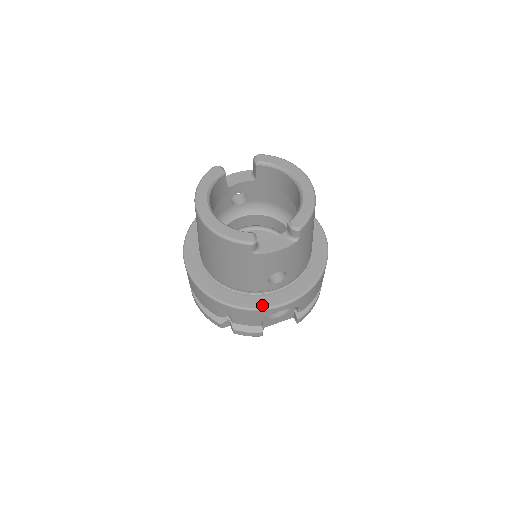
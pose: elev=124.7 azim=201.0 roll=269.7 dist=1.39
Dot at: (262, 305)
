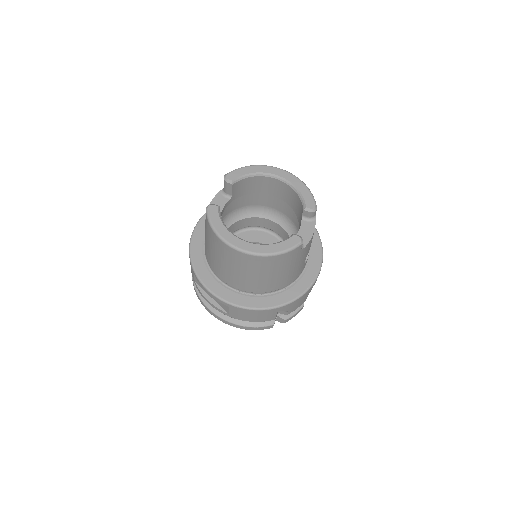
Dot at: (309, 283)
